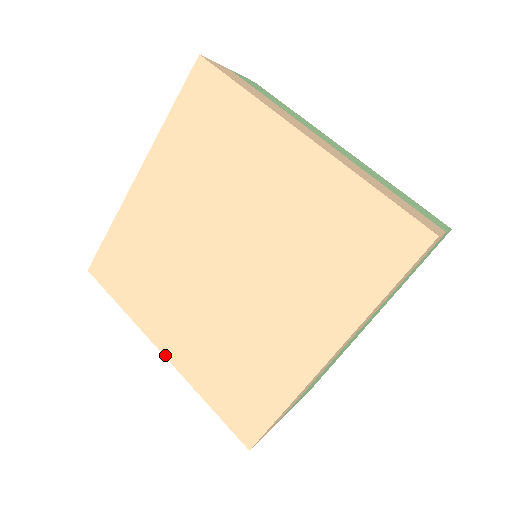
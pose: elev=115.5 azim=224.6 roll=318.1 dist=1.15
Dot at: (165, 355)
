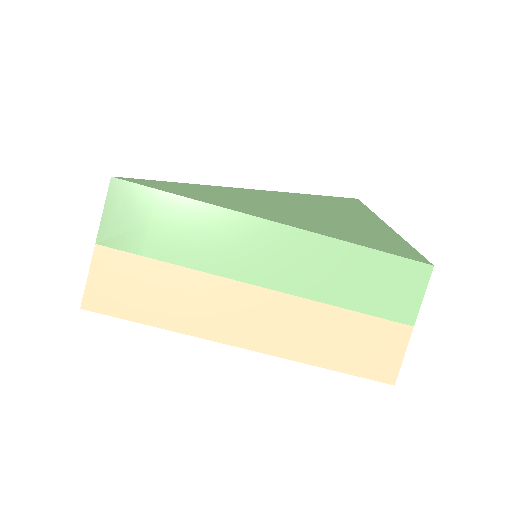
Dot at: occluded
